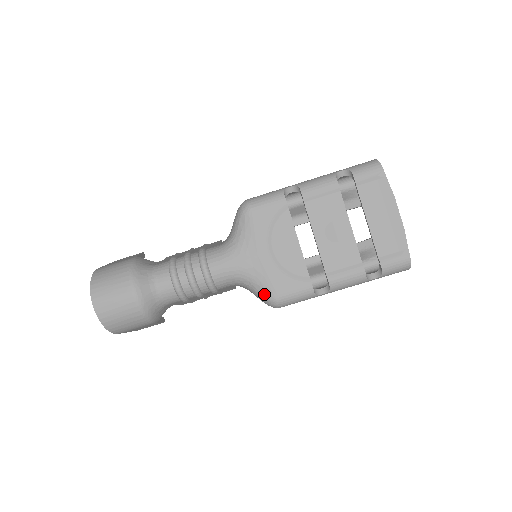
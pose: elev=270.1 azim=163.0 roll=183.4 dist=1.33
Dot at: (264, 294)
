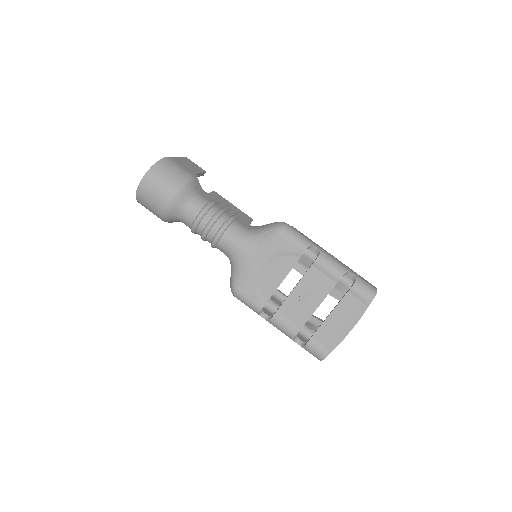
Dot at: (234, 281)
